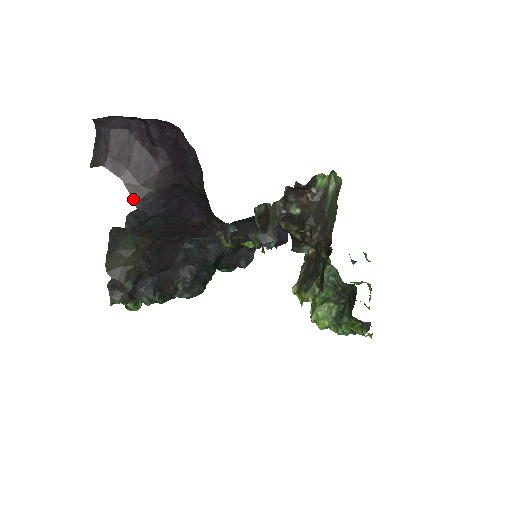
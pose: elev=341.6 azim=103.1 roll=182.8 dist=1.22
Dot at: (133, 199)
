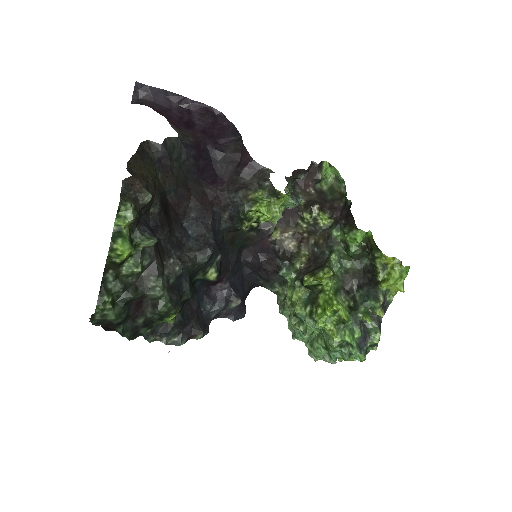
Dot at: occluded
